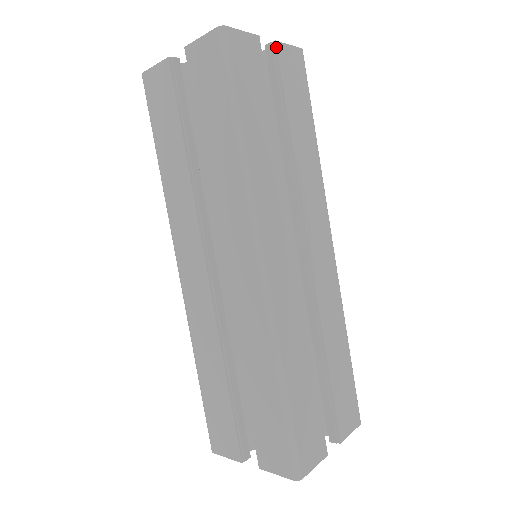
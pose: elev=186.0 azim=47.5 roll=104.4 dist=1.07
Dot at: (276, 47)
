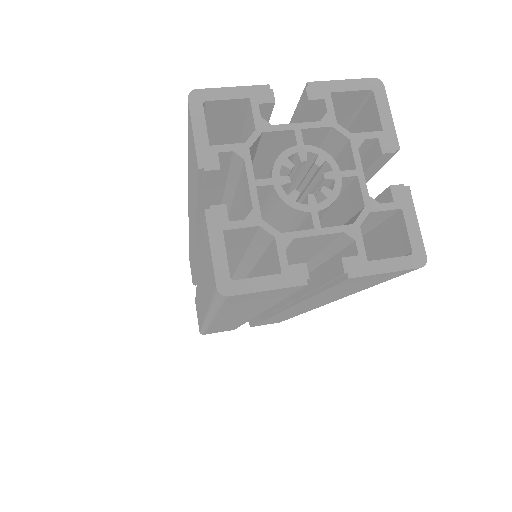
Dot at: occluded
